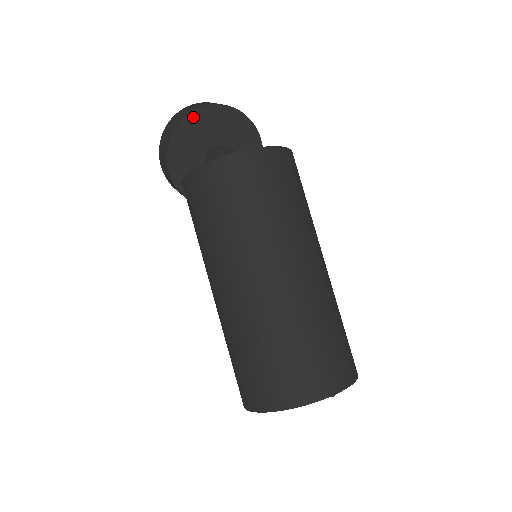
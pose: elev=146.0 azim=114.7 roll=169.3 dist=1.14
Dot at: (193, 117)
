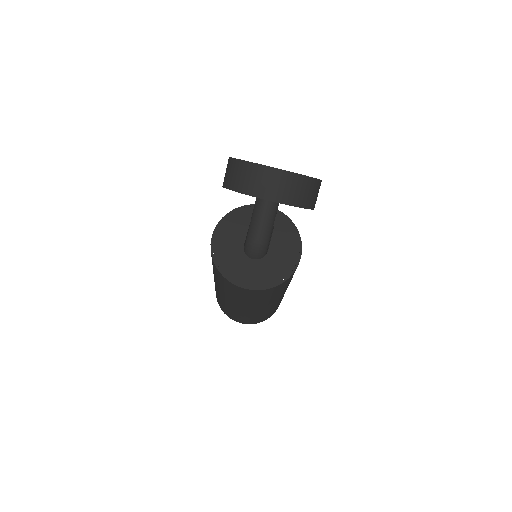
Dot at: occluded
